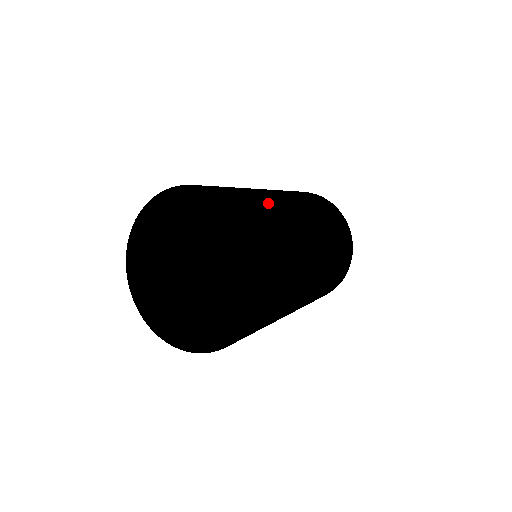
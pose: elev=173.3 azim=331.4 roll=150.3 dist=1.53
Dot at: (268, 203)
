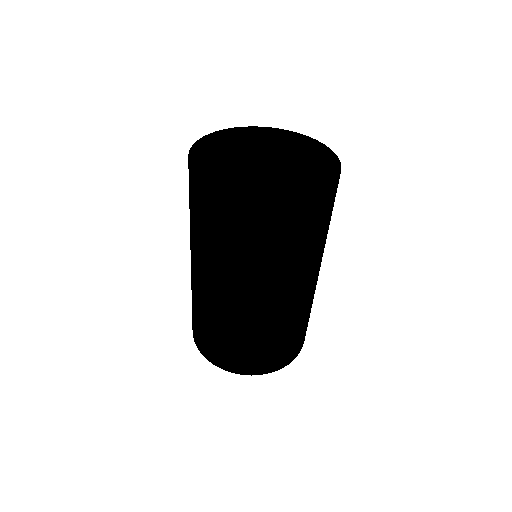
Dot at: occluded
